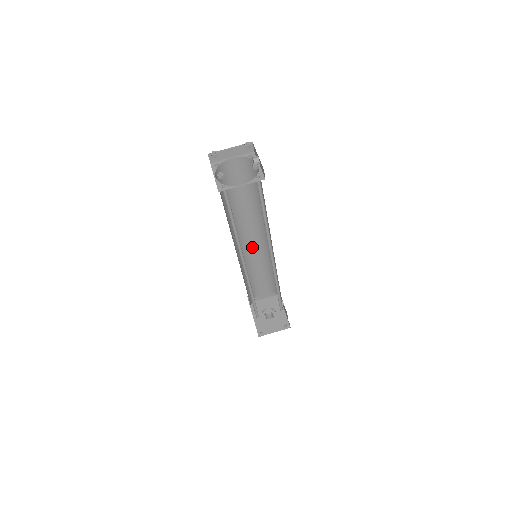
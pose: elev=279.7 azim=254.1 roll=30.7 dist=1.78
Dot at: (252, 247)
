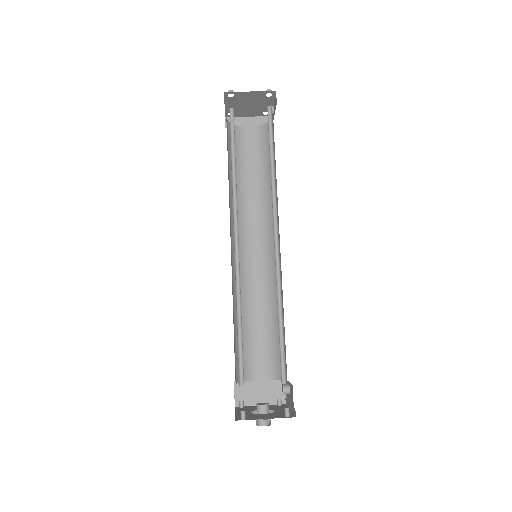
Dot at: (254, 268)
